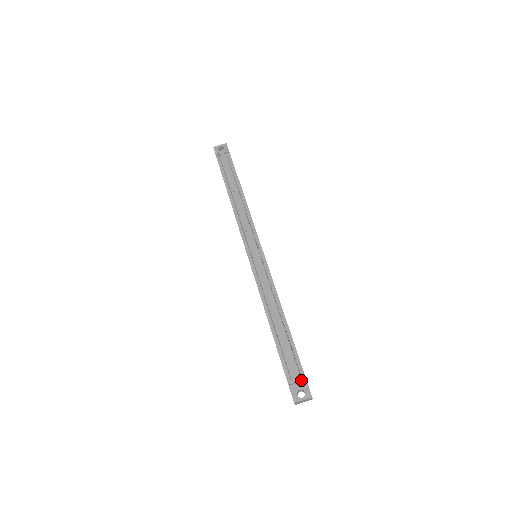
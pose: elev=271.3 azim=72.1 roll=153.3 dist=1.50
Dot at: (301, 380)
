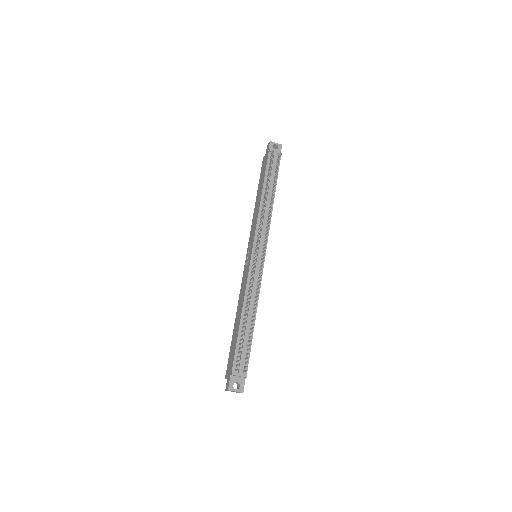
Dot at: (243, 376)
